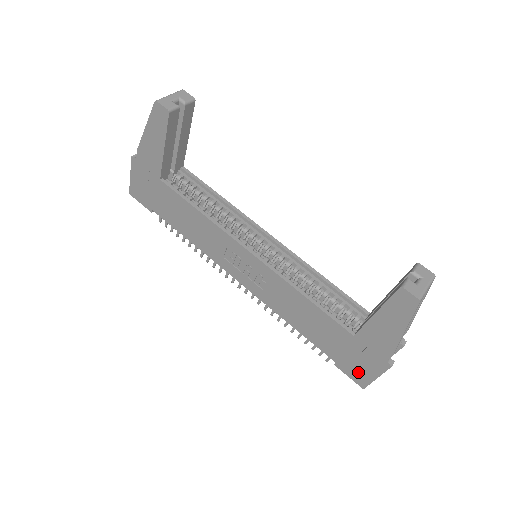
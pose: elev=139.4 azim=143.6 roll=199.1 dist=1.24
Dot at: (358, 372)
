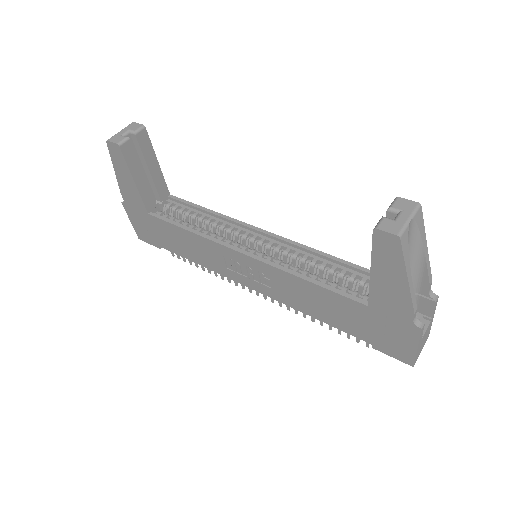
Dot at: (396, 348)
